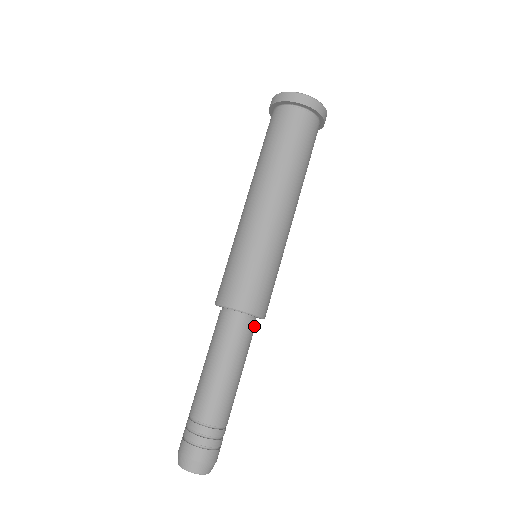
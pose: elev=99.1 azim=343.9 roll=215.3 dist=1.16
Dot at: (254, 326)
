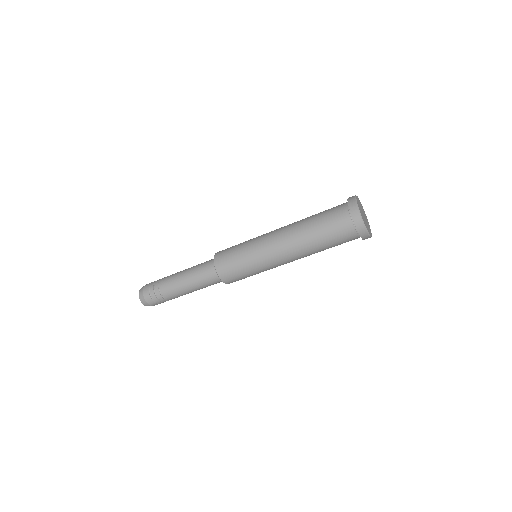
Dot at: occluded
